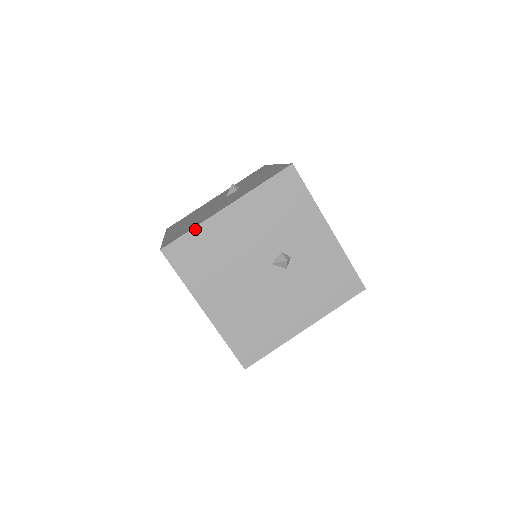
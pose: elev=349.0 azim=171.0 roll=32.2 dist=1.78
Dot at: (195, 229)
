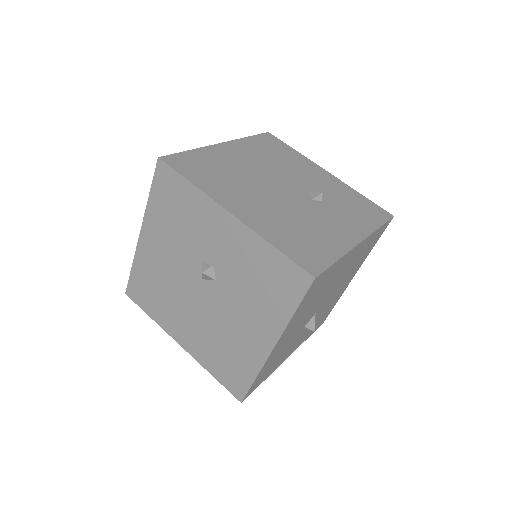
Dot at: (133, 266)
